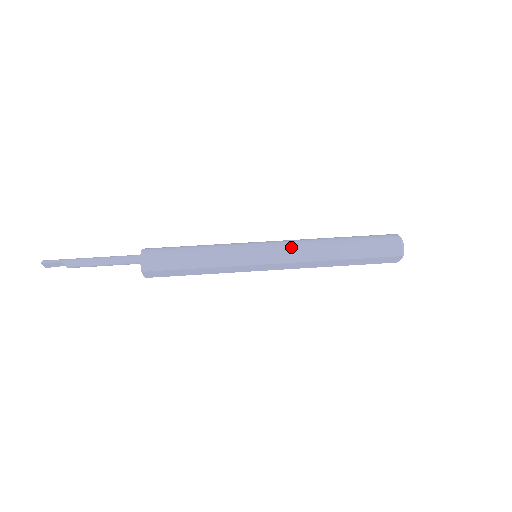
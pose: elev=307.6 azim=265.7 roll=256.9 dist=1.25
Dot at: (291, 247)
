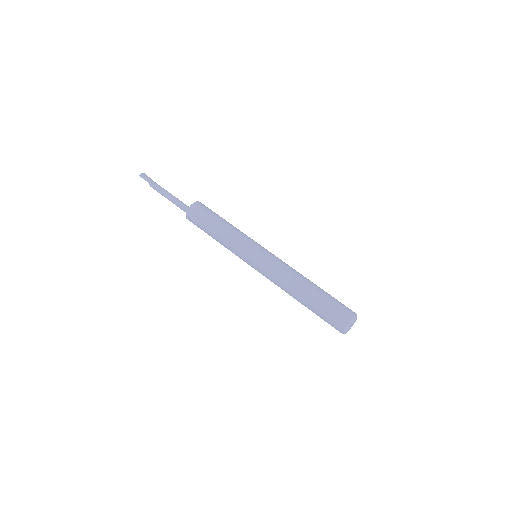
Dot at: (273, 272)
